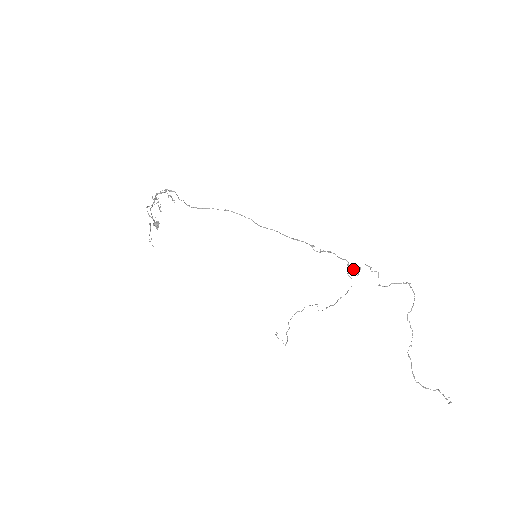
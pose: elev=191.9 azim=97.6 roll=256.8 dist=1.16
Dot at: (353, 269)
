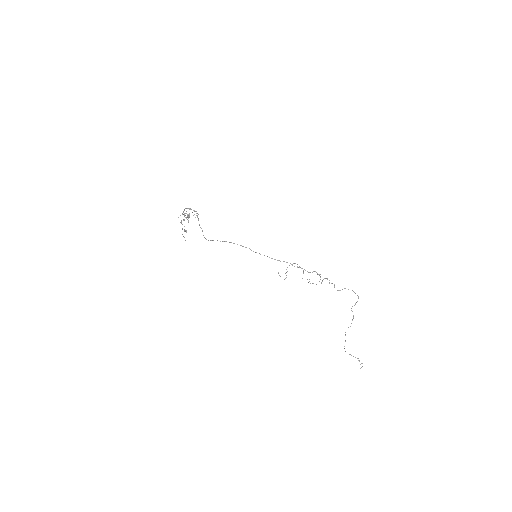
Dot at: occluded
